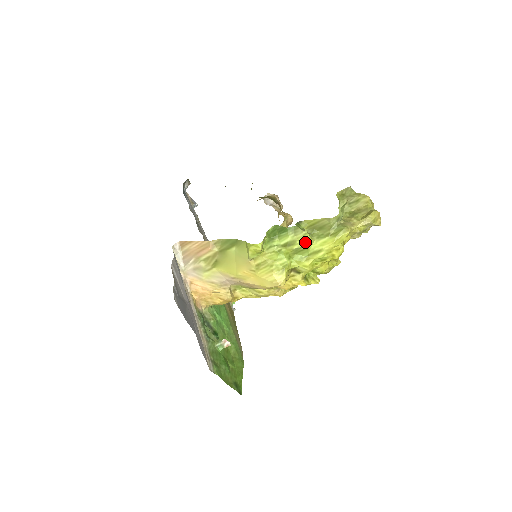
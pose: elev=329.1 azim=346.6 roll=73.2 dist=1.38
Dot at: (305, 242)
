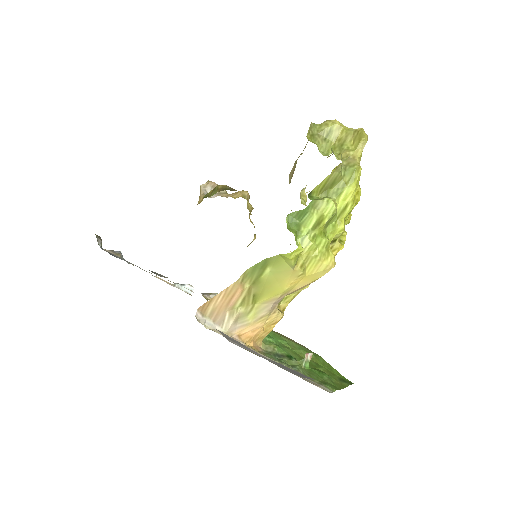
Dot at: (333, 209)
